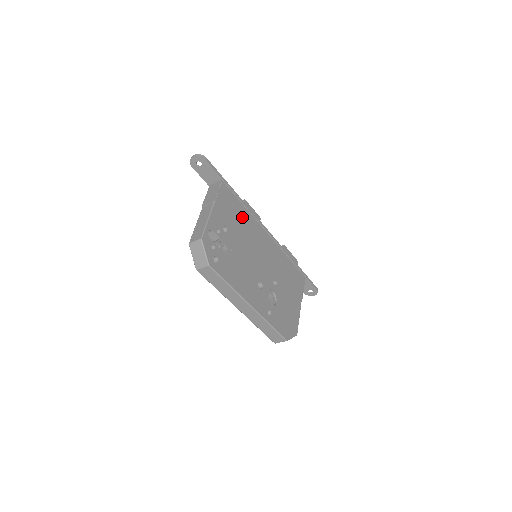
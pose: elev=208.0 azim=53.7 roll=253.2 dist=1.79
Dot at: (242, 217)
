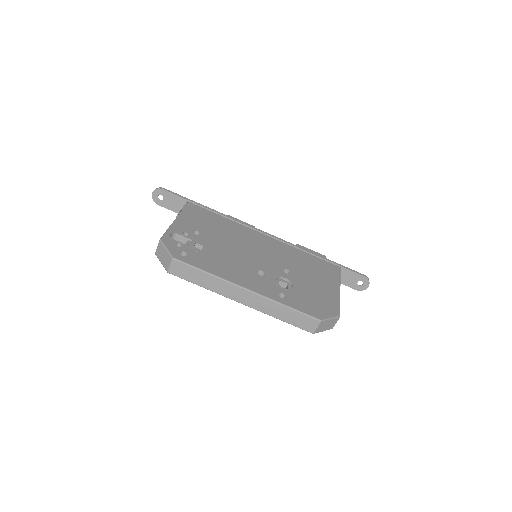
Dot at: (222, 224)
